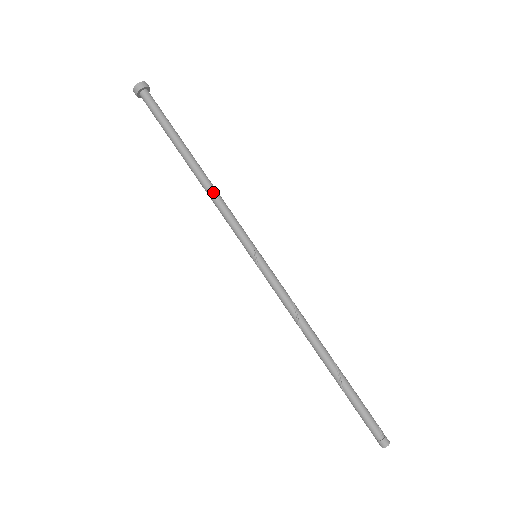
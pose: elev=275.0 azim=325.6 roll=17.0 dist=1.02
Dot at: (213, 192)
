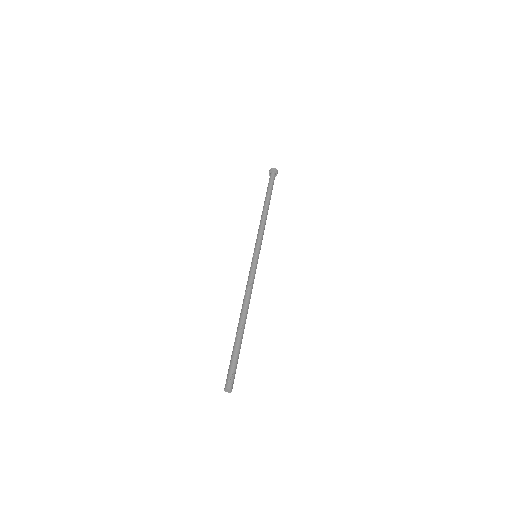
Dot at: (262, 220)
